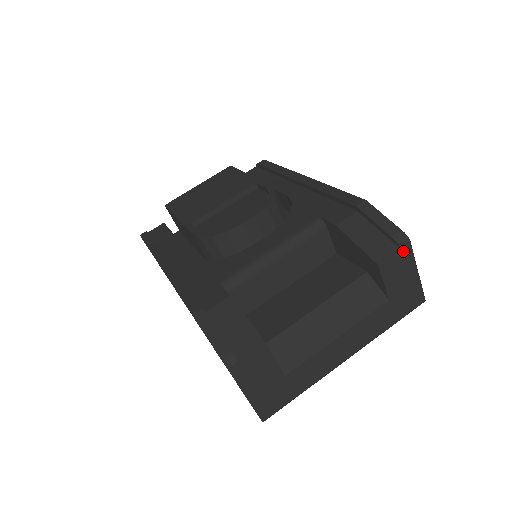
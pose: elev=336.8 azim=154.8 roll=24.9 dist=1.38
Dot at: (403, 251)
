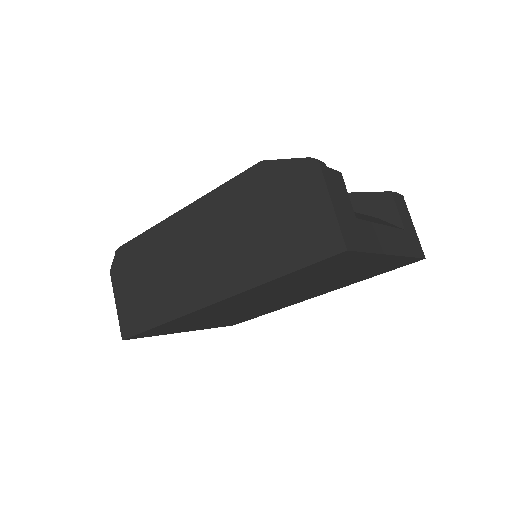
Dot at: (402, 200)
